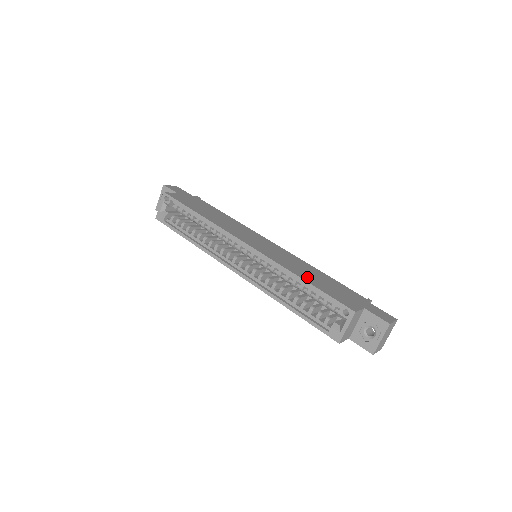
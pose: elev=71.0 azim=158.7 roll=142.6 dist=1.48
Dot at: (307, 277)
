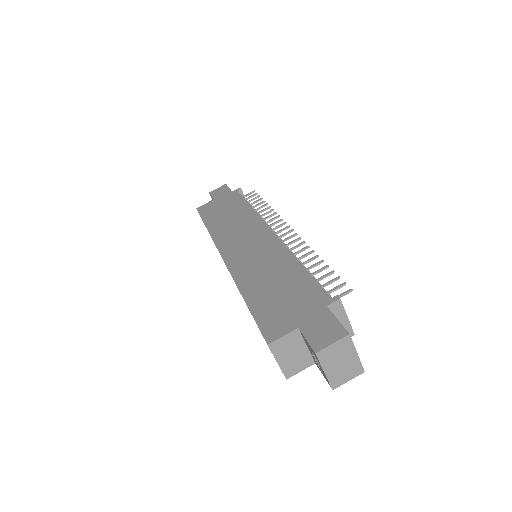
Dot at: (255, 290)
